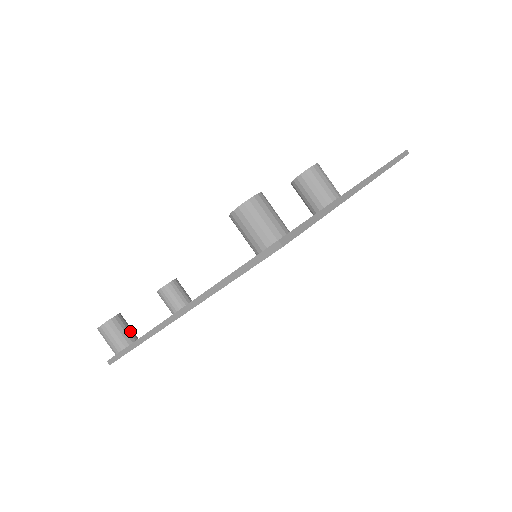
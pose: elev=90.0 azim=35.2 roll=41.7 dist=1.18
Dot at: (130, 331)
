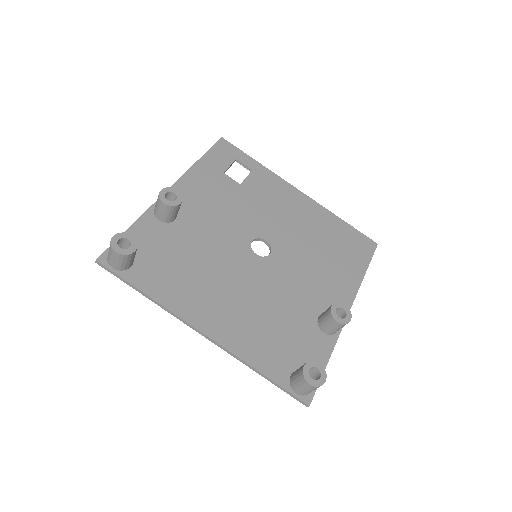
Dot at: occluded
